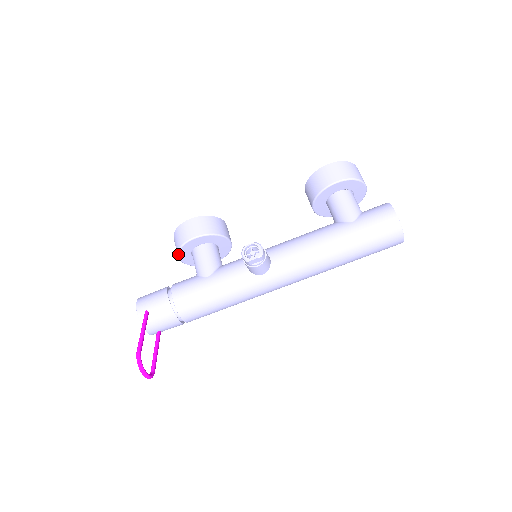
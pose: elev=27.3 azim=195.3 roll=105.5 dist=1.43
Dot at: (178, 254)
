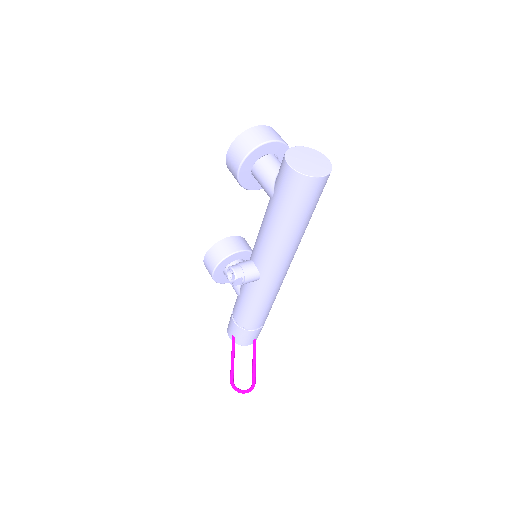
Dot at: (221, 283)
